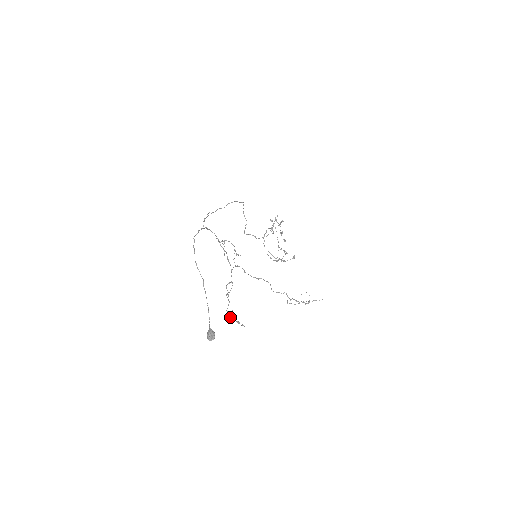
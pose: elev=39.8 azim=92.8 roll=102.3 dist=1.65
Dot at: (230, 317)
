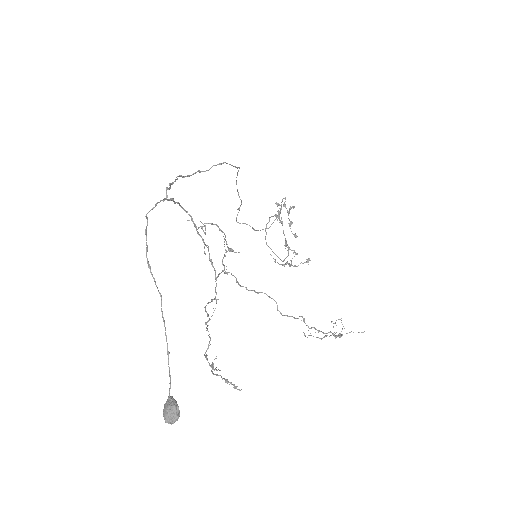
Dot at: occluded
